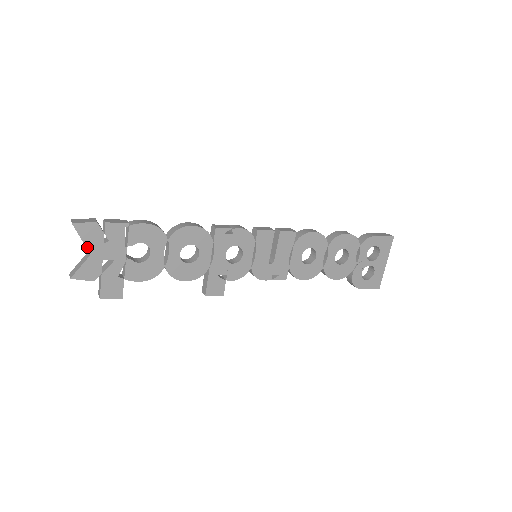
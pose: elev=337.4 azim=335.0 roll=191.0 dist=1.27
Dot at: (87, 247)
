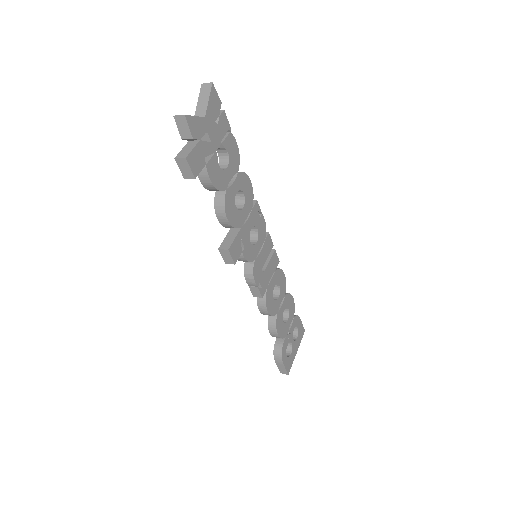
Dot at: (207, 109)
